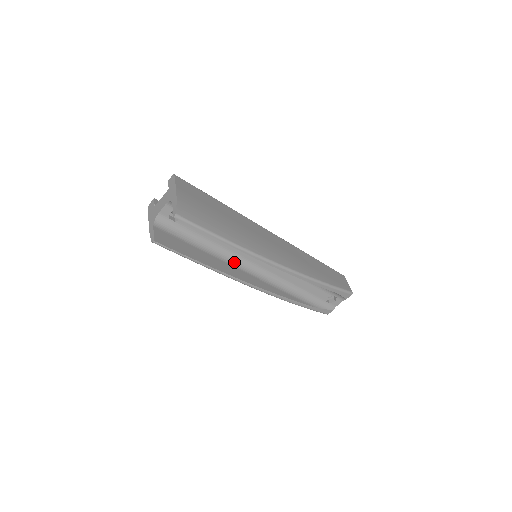
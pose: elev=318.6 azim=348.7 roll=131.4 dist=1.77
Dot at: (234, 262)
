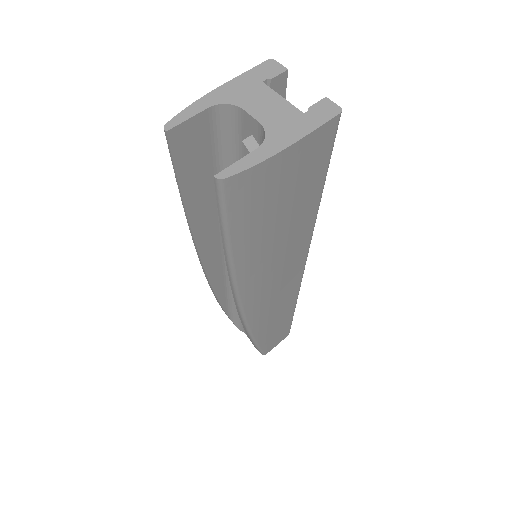
Dot at: occluded
